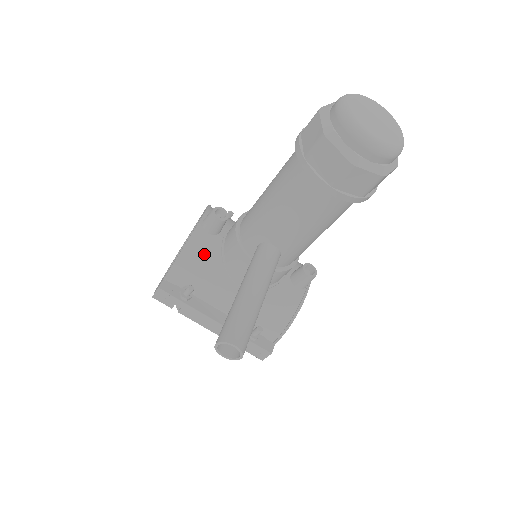
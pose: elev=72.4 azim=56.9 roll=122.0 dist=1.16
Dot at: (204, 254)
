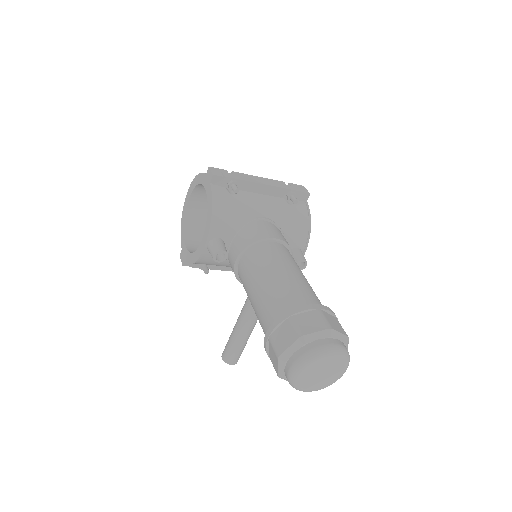
Dot at: (212, 262)
